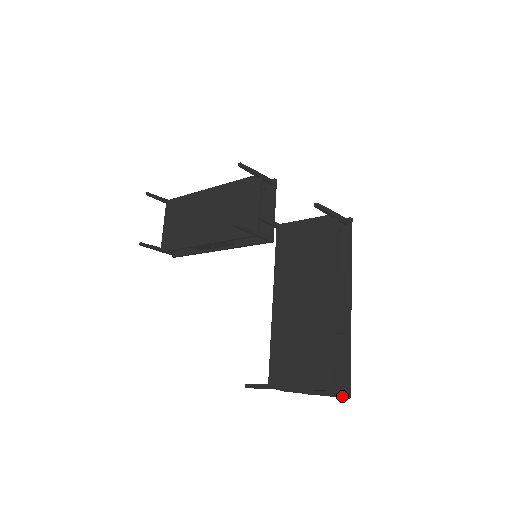
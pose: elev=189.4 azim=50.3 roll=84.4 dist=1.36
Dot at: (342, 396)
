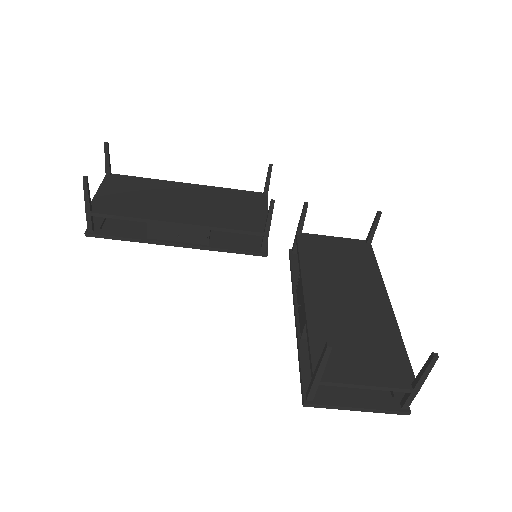
Dot at: (402, 409)
